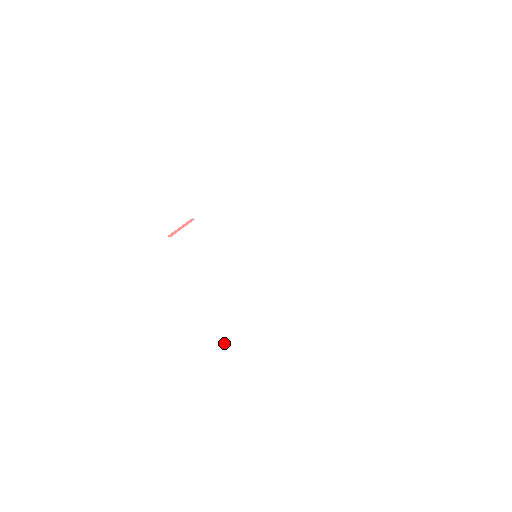
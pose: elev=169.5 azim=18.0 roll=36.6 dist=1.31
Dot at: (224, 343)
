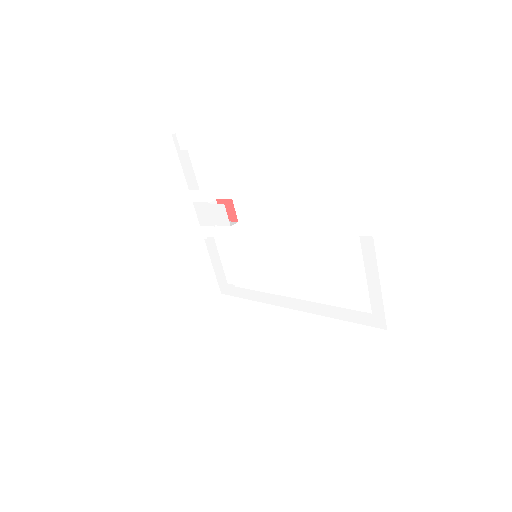
Dot at: (223, 286)
